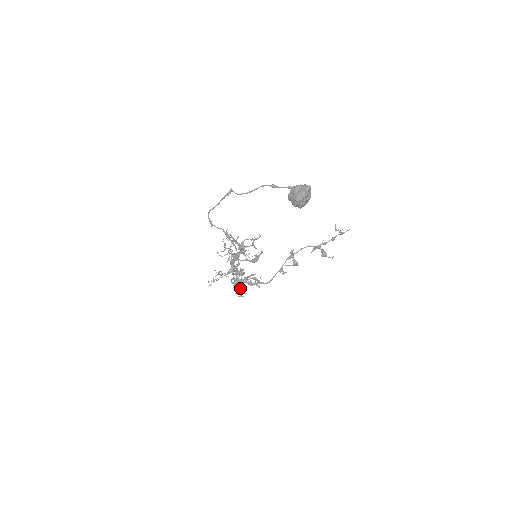
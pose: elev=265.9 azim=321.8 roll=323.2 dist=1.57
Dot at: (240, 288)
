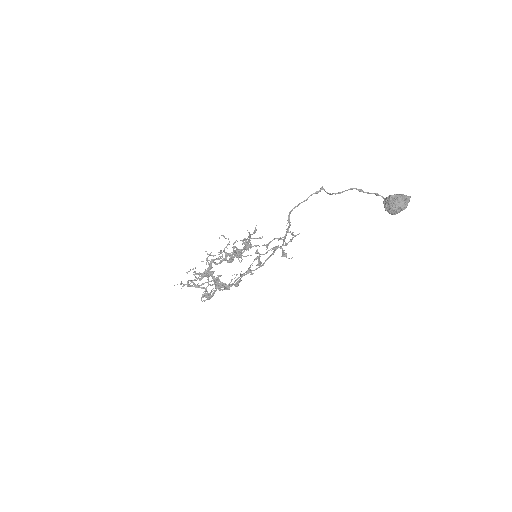
Dot at: (206, 291)
